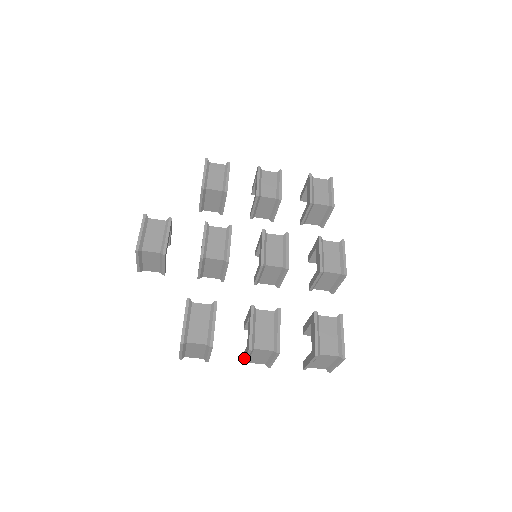
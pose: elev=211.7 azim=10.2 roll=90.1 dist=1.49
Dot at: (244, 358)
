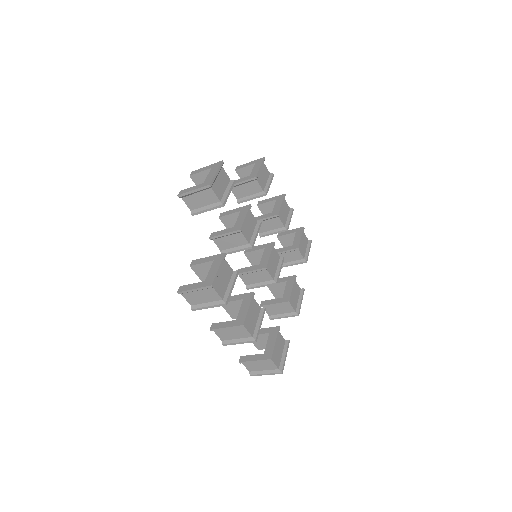
Dot at: (224, 327)
